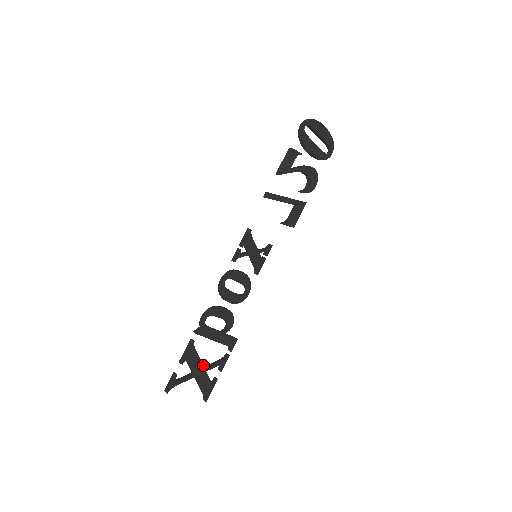
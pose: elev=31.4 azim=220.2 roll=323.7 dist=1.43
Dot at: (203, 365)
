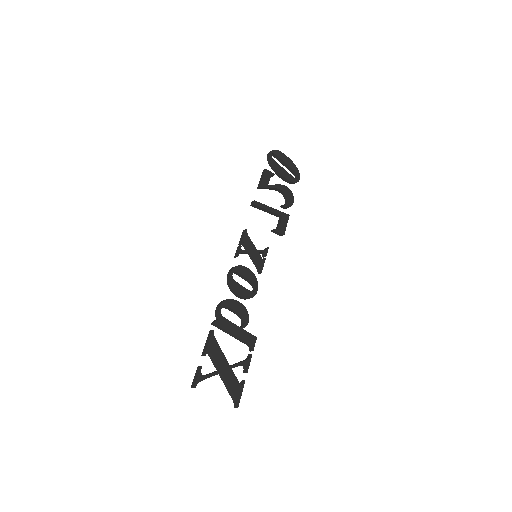
Dot at: (227, 361)
